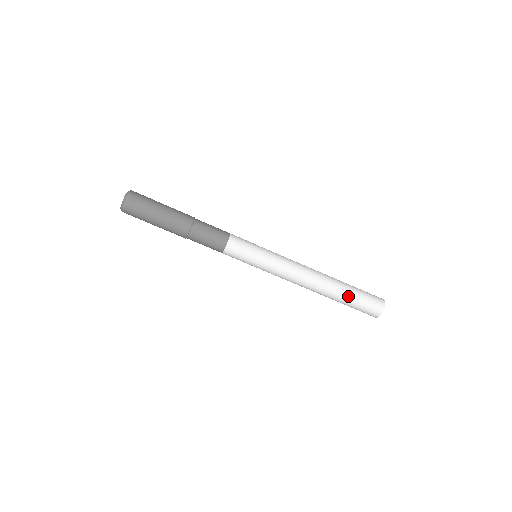
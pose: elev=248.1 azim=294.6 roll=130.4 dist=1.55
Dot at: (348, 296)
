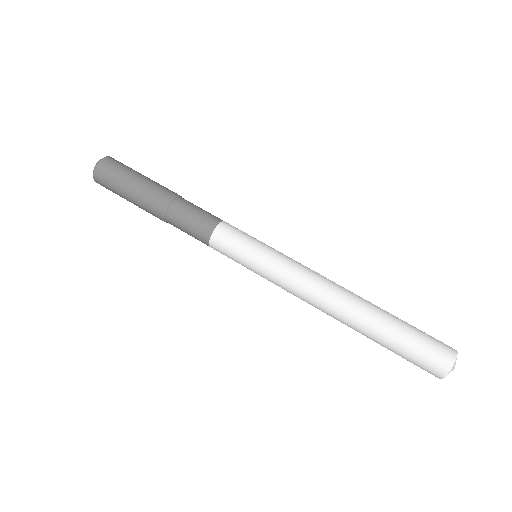
Dot at: (388, 336)
